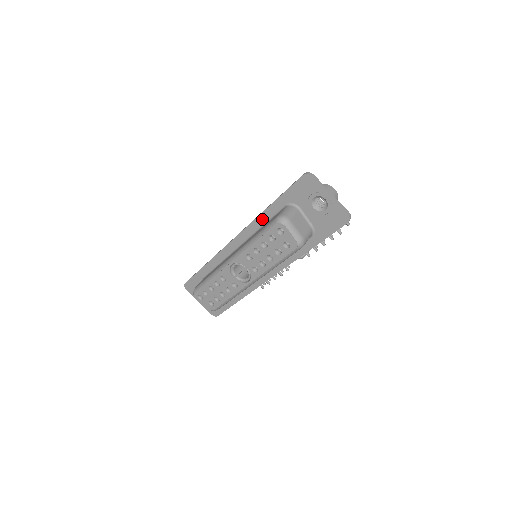
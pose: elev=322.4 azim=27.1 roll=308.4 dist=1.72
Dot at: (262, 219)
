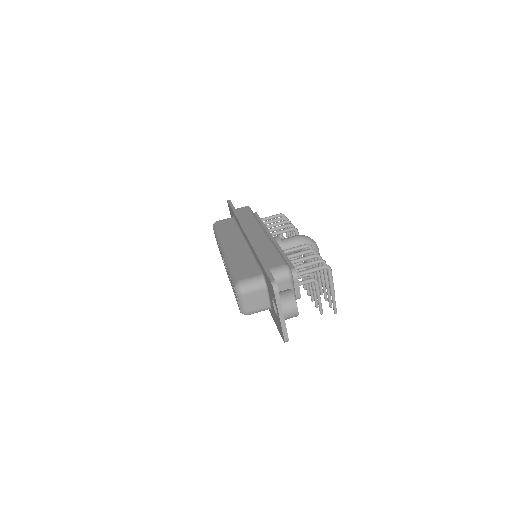
Dot at: (254, 253)
